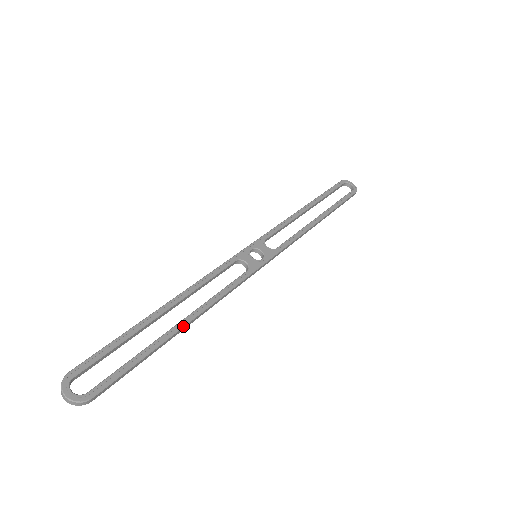
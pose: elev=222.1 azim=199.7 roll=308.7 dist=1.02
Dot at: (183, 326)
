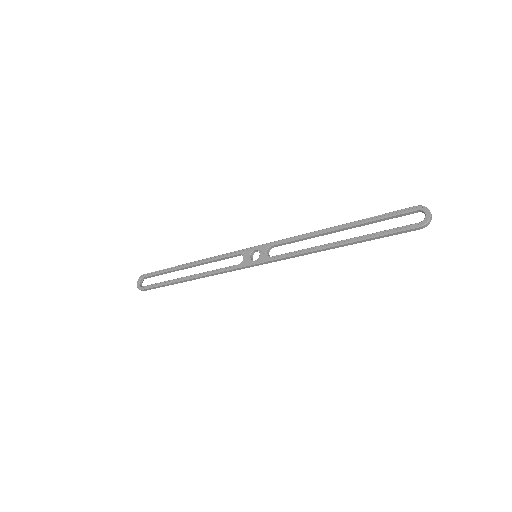
Dot at: (185, 279)
